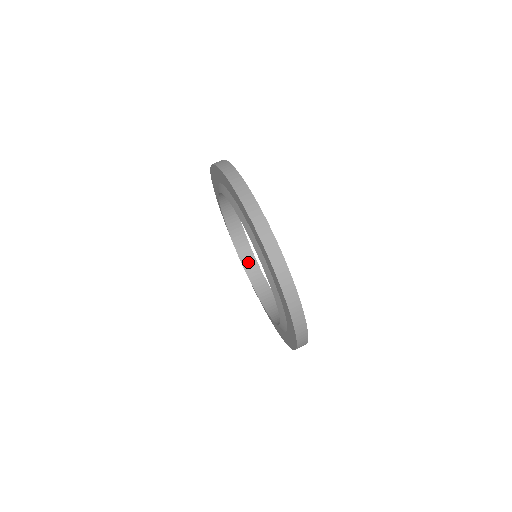
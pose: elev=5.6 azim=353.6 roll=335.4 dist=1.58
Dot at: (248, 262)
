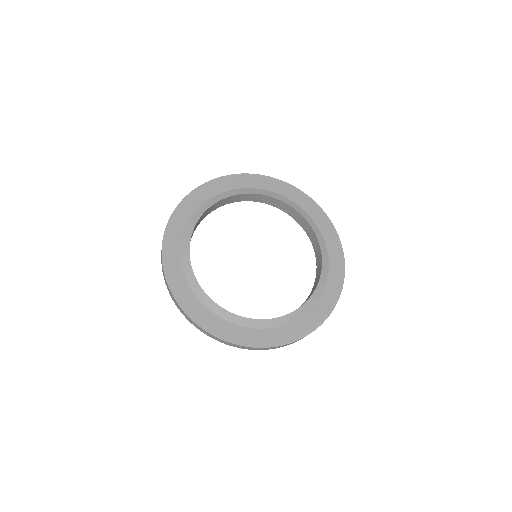
Dot at: (301, 222)
